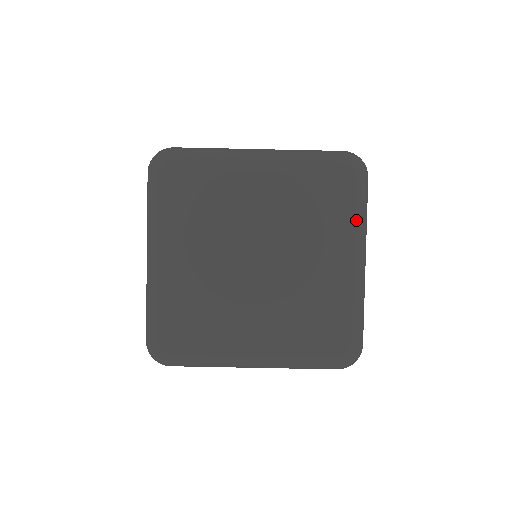
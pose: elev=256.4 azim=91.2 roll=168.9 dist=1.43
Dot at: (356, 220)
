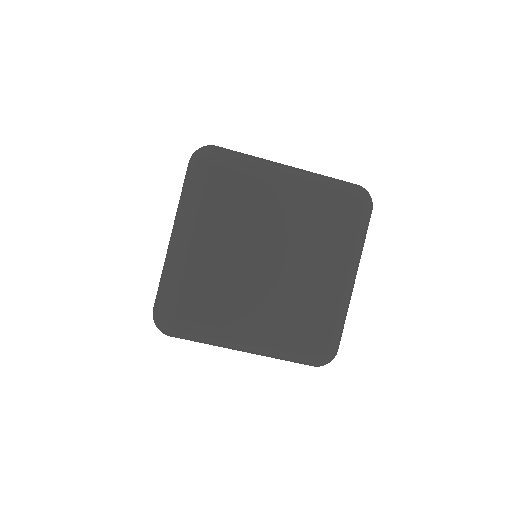
Dot at: (357, 244)
